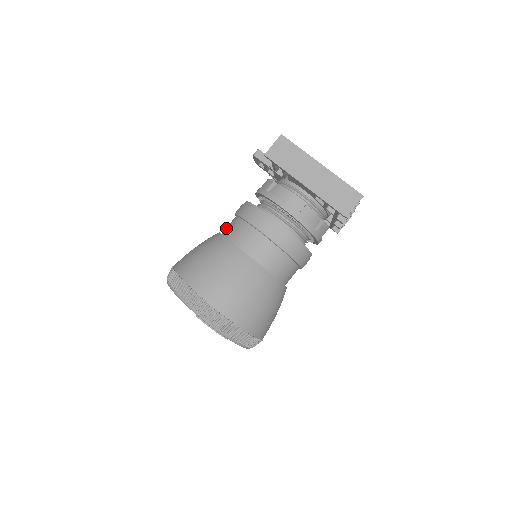
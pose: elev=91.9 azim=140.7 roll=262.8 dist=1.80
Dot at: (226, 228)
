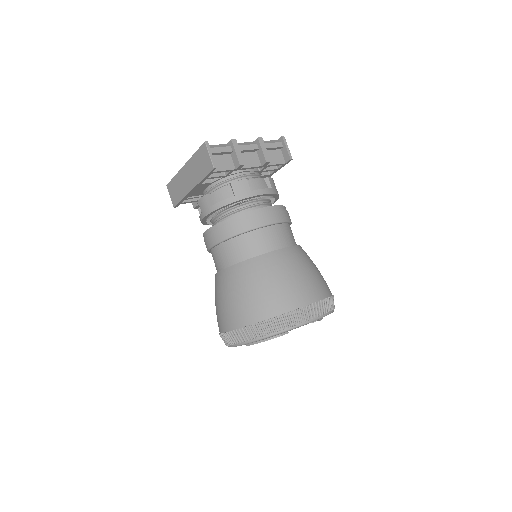
Dot at: occluded
